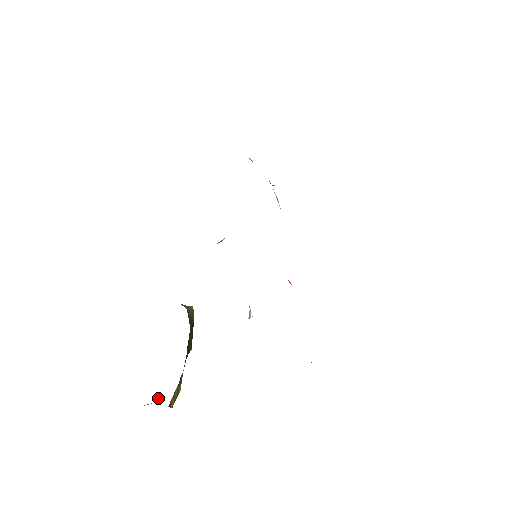
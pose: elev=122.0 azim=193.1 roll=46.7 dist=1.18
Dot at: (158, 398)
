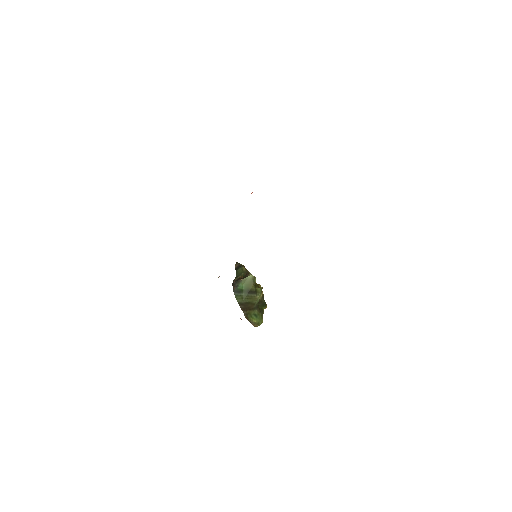
Dot at: (266, 307)
